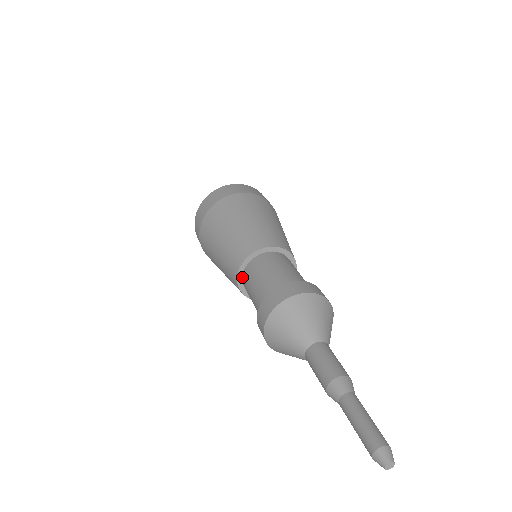
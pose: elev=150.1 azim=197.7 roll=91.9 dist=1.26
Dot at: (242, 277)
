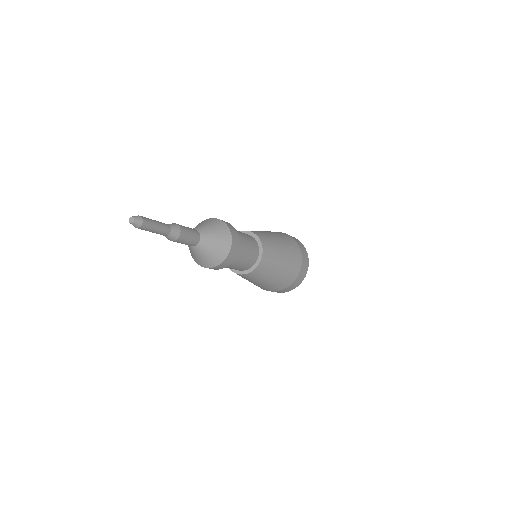
Dot at: occluded
